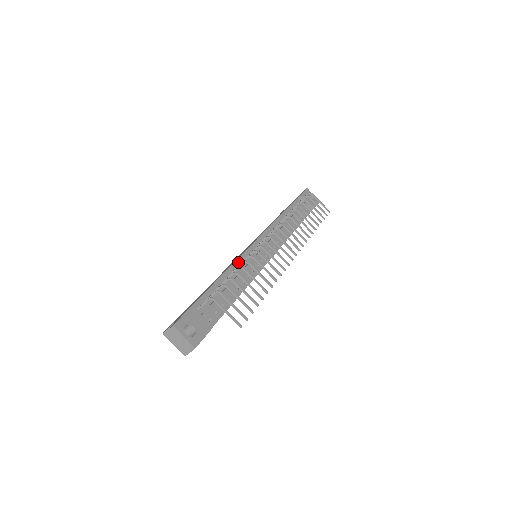
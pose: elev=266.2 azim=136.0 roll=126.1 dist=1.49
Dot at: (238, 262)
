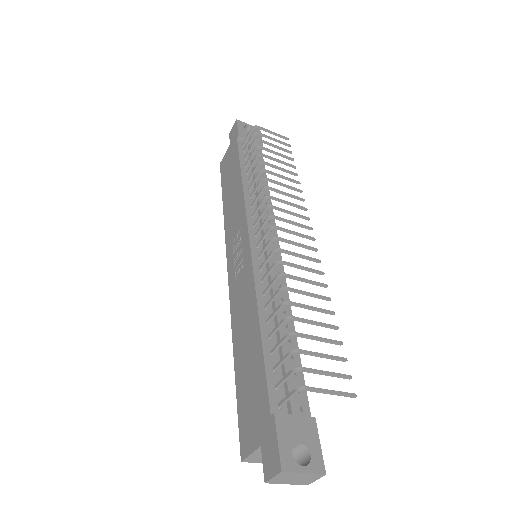
Dot at: (259, 289)
